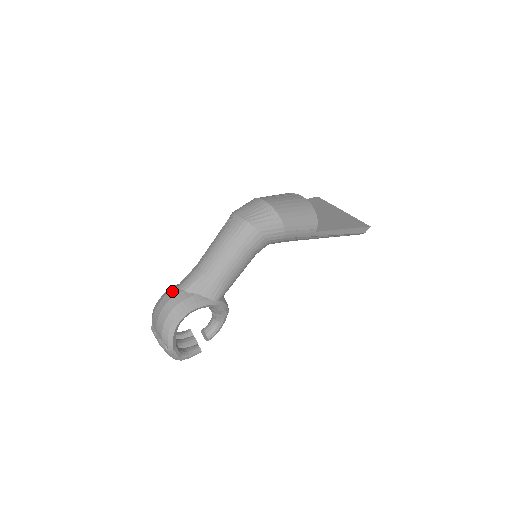
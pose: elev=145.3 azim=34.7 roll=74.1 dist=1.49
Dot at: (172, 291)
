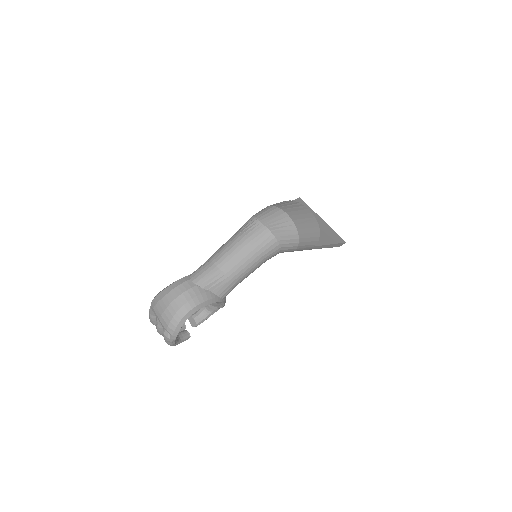
Dot at: (185, 283)
